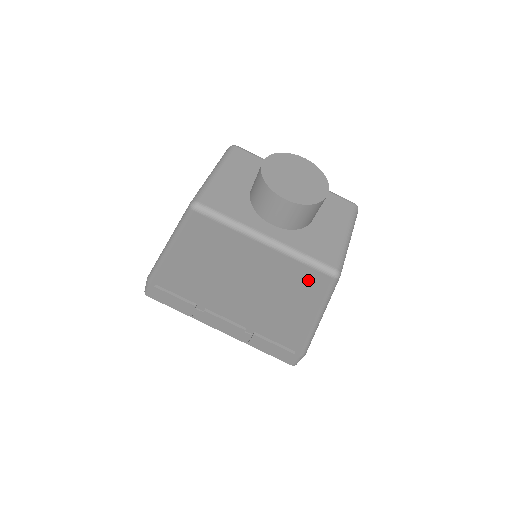
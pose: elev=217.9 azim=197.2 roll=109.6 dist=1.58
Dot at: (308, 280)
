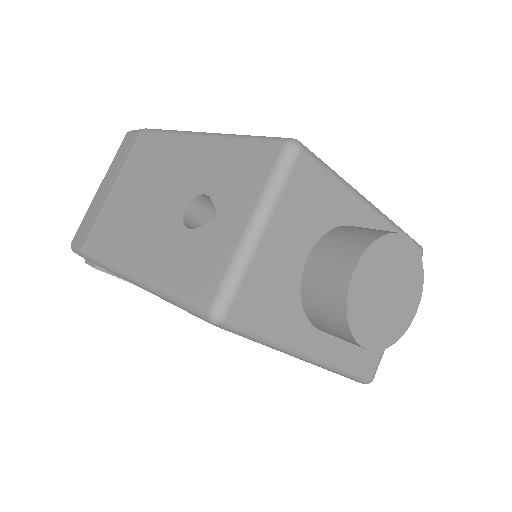
Dot at: occluded
